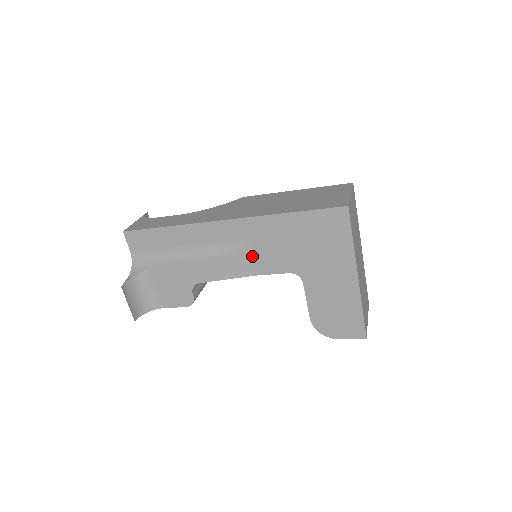
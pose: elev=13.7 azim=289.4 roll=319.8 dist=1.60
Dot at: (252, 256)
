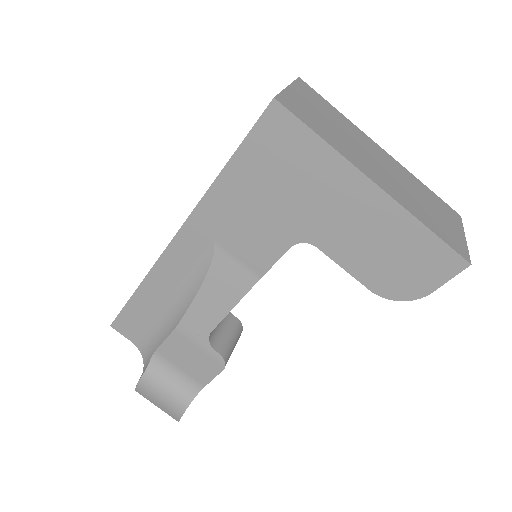
Dot at: (235, 258)
